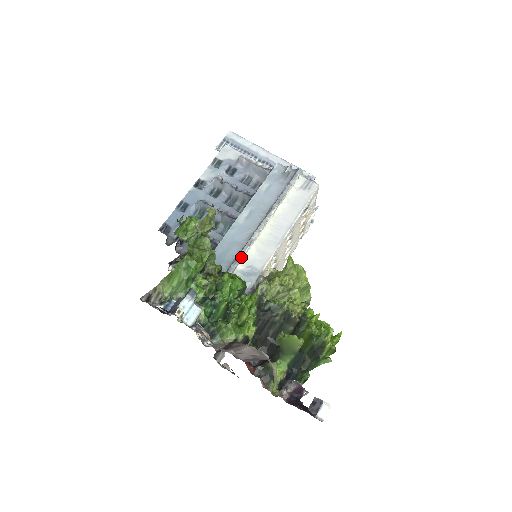
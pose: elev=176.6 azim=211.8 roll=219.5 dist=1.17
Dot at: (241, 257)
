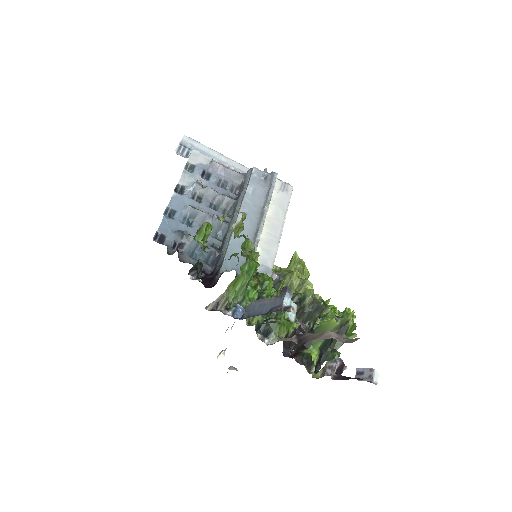
Dot at: occluded
